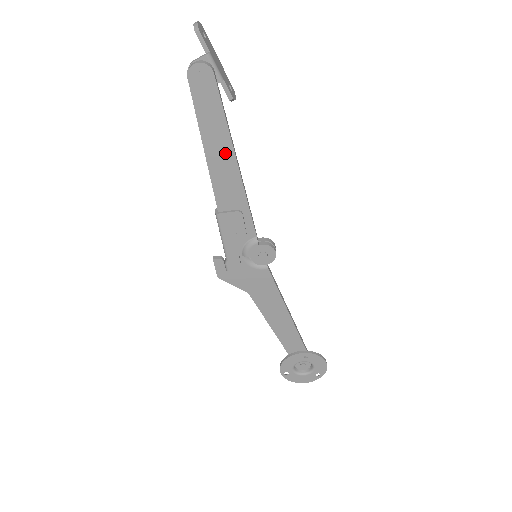
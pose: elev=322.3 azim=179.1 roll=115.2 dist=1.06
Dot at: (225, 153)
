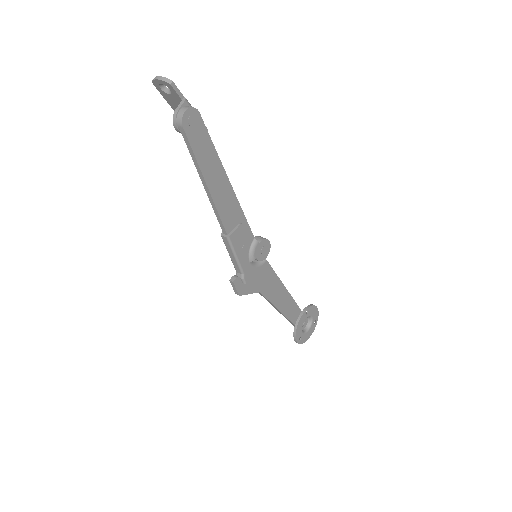
Dot at: (221, 179)
